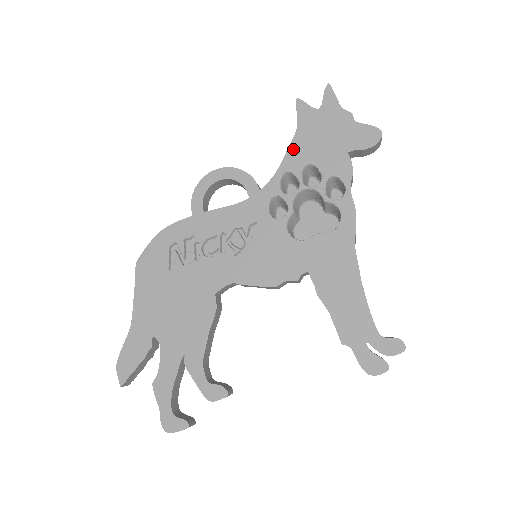
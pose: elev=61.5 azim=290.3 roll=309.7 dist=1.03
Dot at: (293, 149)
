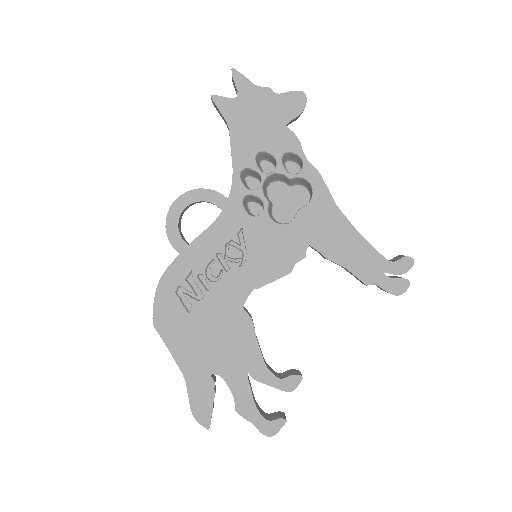
Dot at: (236, 146)
